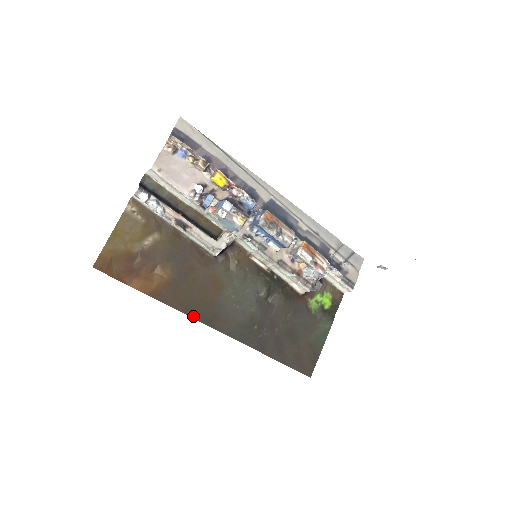
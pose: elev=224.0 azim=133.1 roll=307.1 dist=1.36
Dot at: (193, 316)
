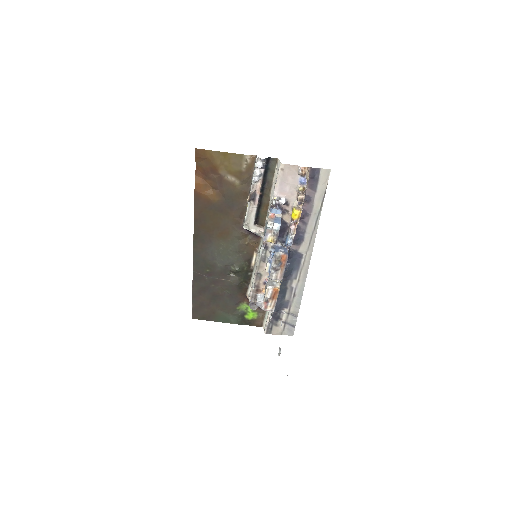
Dot at: (195, 225)
